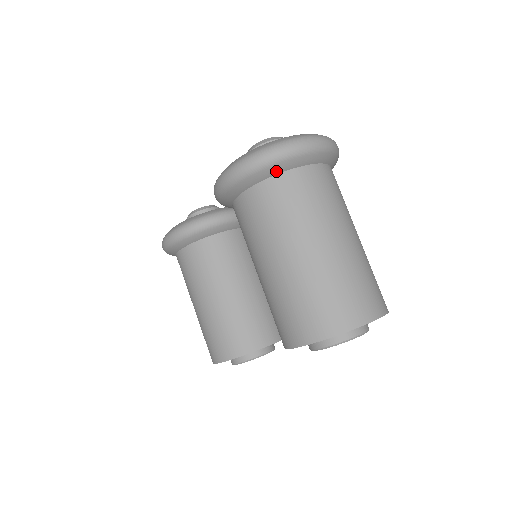
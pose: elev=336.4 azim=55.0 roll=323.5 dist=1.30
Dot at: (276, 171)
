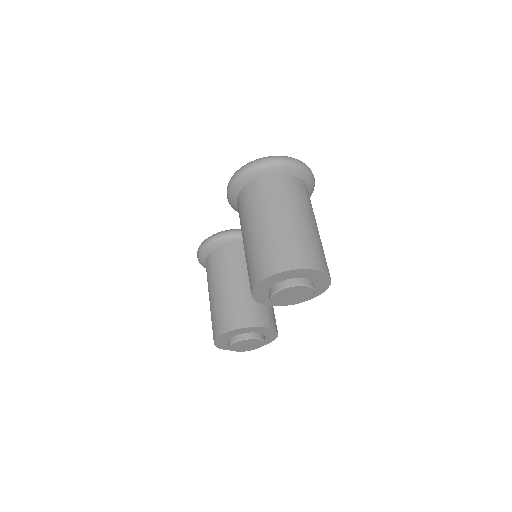
Dot at: (262, 174)
